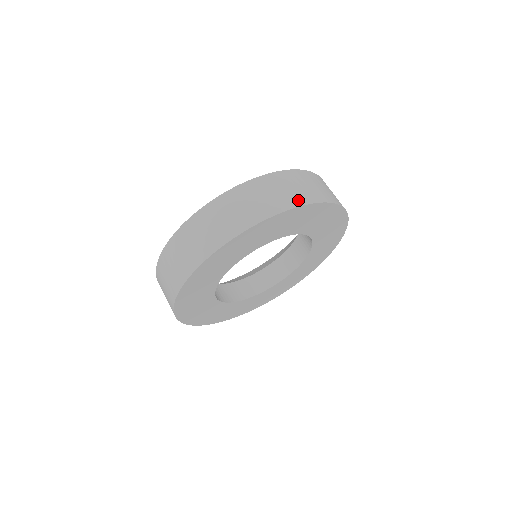
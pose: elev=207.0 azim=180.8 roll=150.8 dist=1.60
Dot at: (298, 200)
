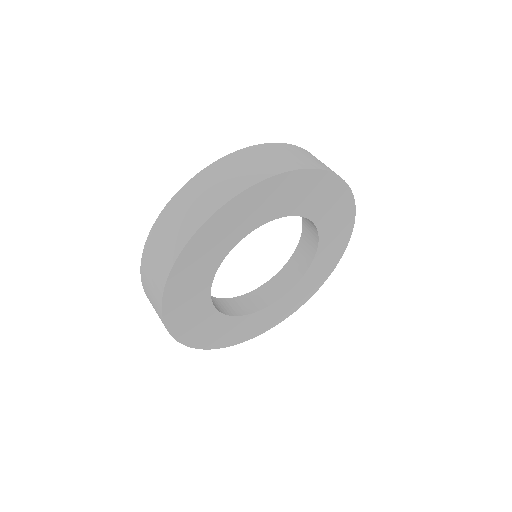
Dot at: (228, 193)
